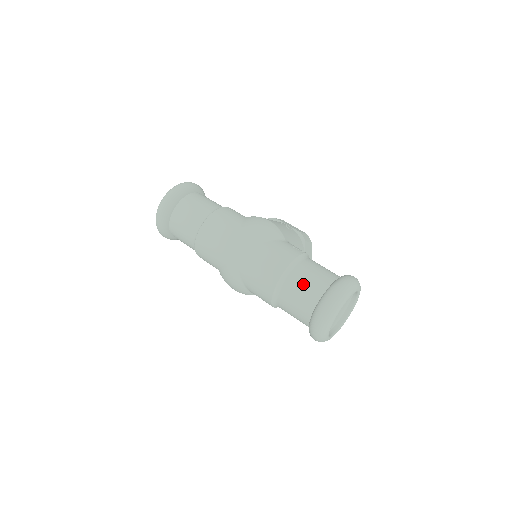
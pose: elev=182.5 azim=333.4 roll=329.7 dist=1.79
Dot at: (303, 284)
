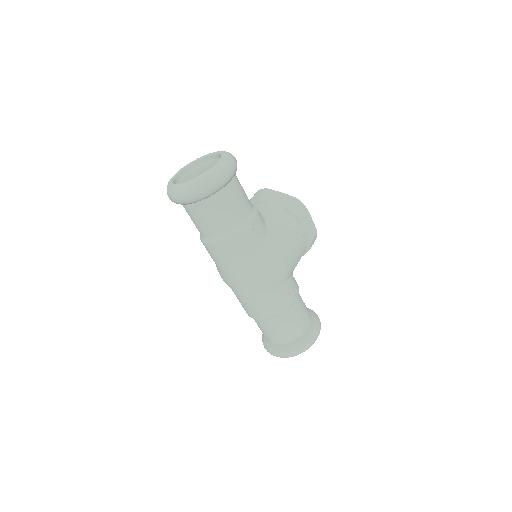
Dot at: (276, 331)
